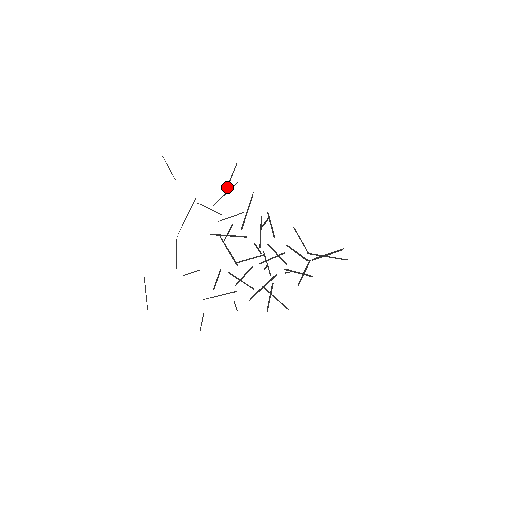
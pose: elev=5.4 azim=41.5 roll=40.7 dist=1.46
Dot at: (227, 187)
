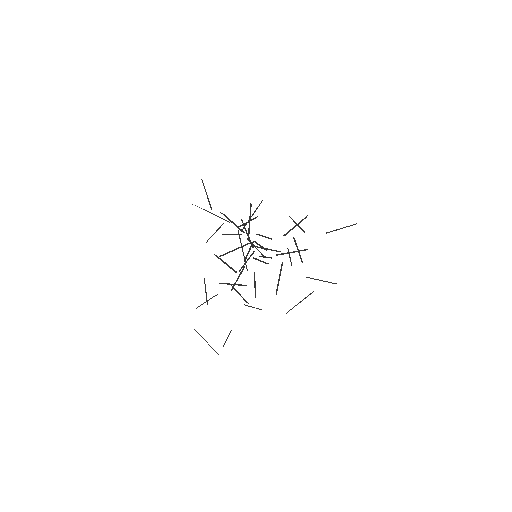
Dot at: occluded
